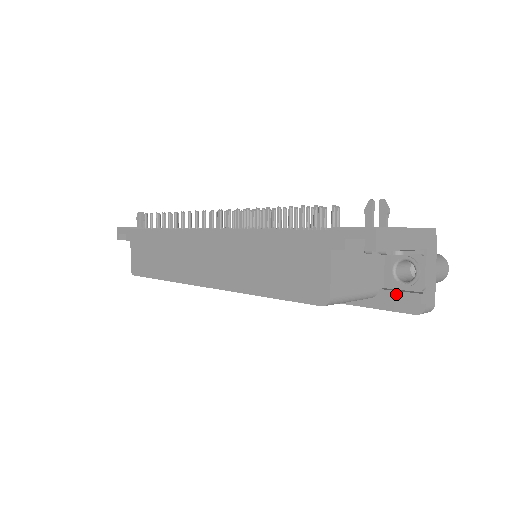
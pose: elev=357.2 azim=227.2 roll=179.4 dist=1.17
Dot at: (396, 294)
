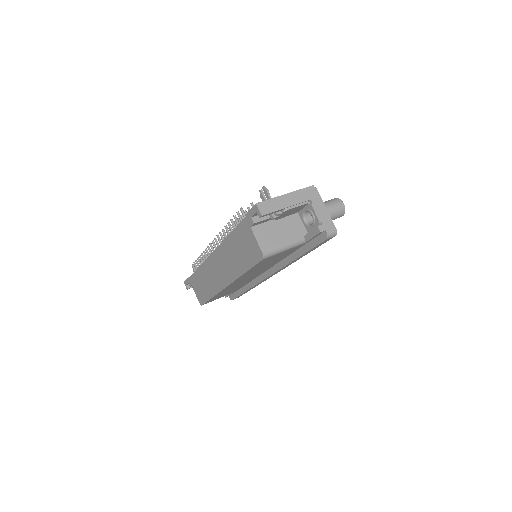
Dot at: (310, 234)
